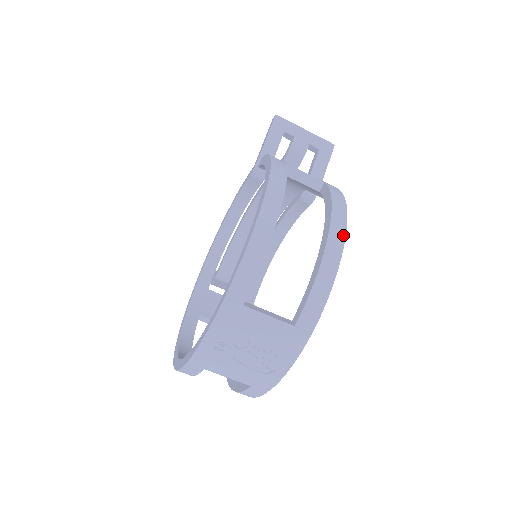
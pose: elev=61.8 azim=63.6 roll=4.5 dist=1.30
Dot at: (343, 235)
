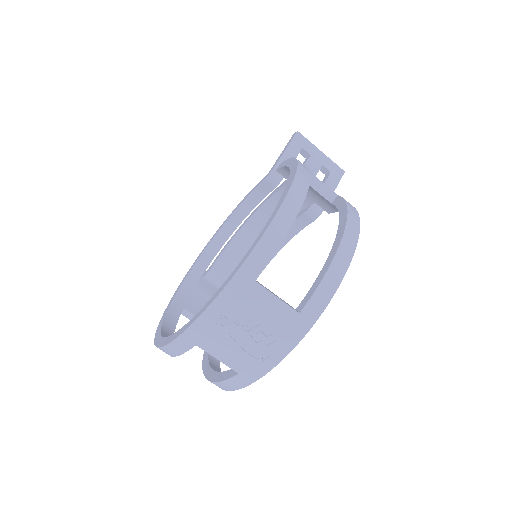
Dot at: (356, 238)
